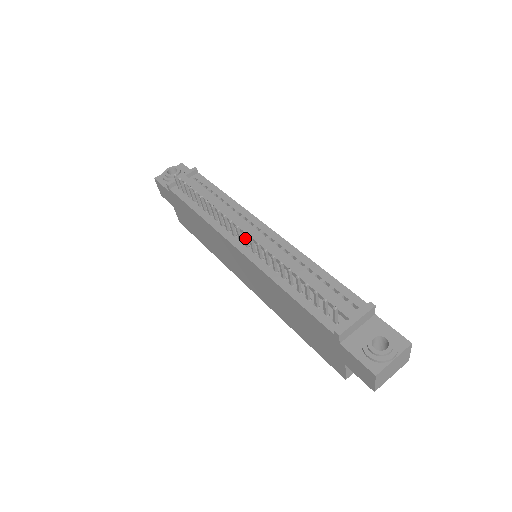
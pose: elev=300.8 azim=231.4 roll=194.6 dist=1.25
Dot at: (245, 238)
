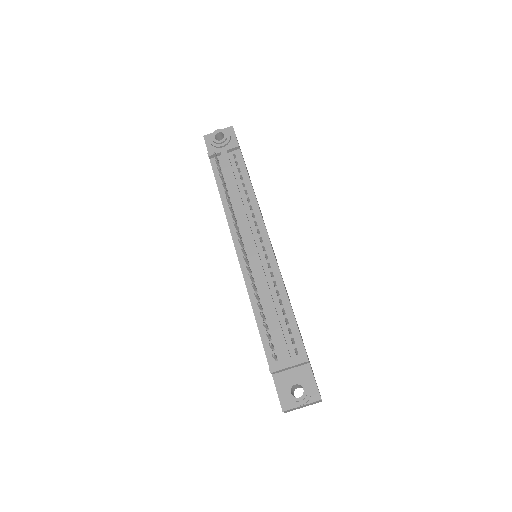
Dot at: (243, 251)
